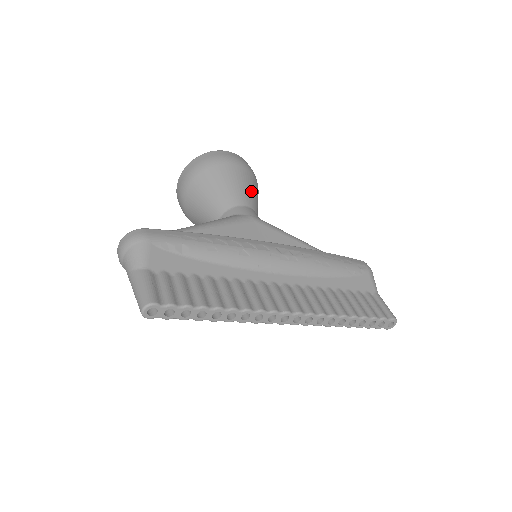
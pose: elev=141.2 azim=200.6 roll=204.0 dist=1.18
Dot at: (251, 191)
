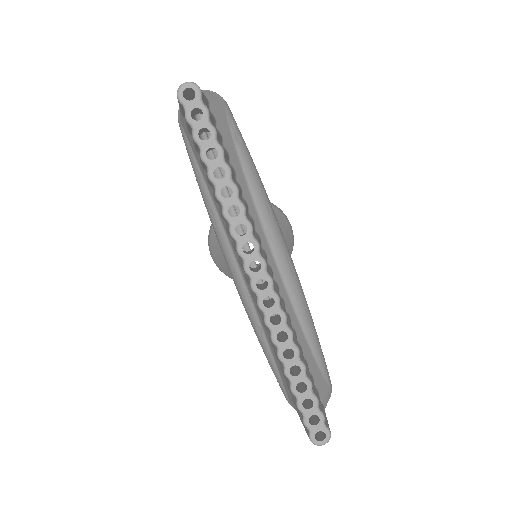
Dot at: occluded
